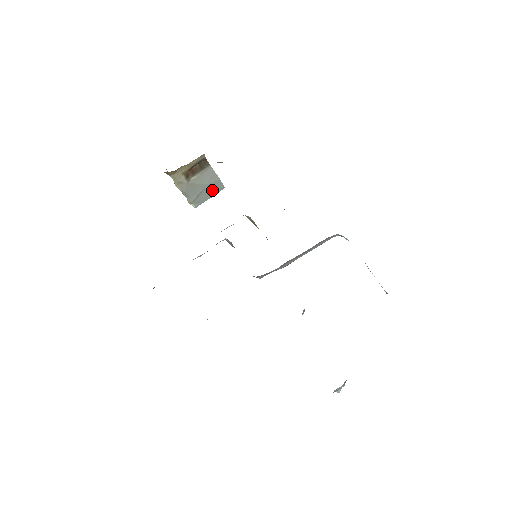
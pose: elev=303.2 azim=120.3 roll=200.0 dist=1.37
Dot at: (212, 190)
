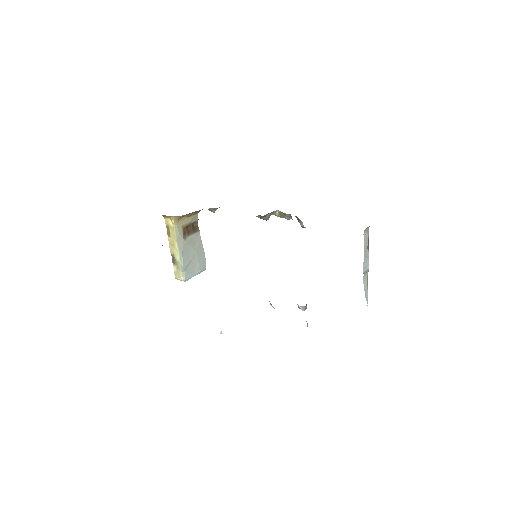
Dot at: (198, 264)
